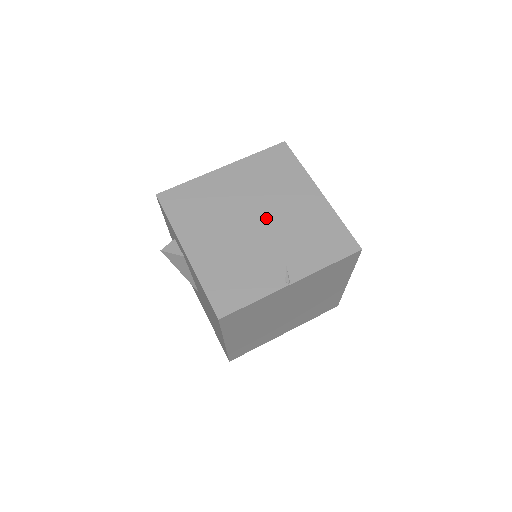
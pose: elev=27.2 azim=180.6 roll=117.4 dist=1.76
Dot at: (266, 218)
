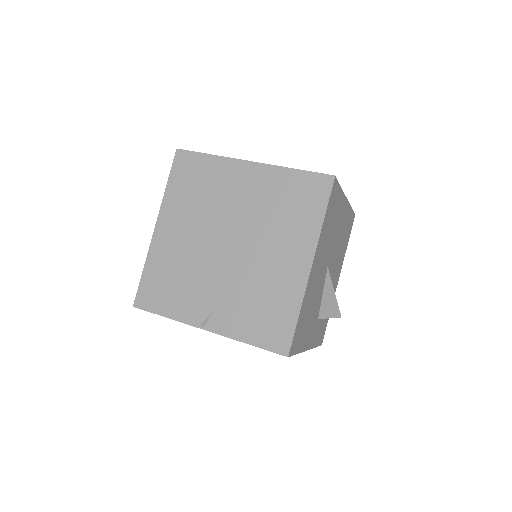
Dot at: (239, 250)
